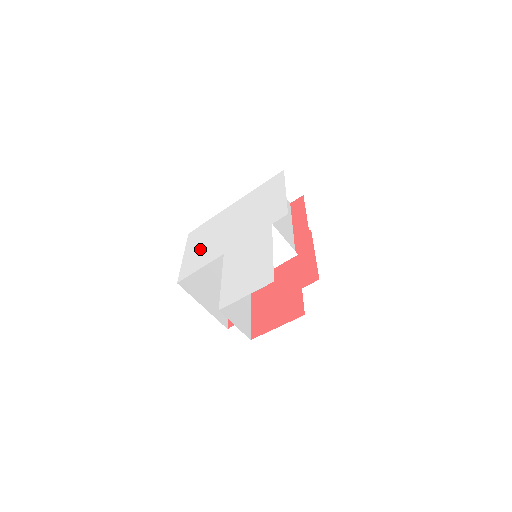
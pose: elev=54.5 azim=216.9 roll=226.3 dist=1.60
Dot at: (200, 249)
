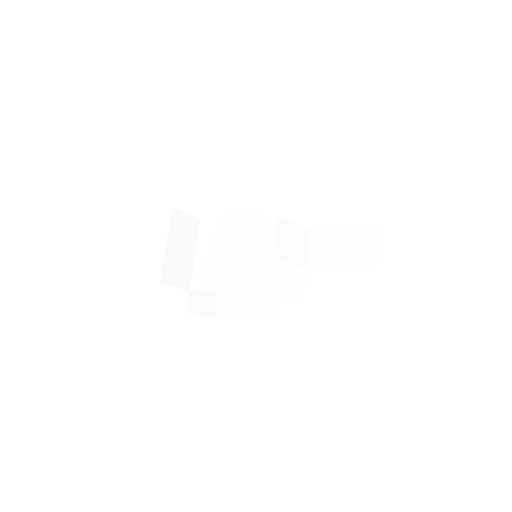
Dot at: occluded
